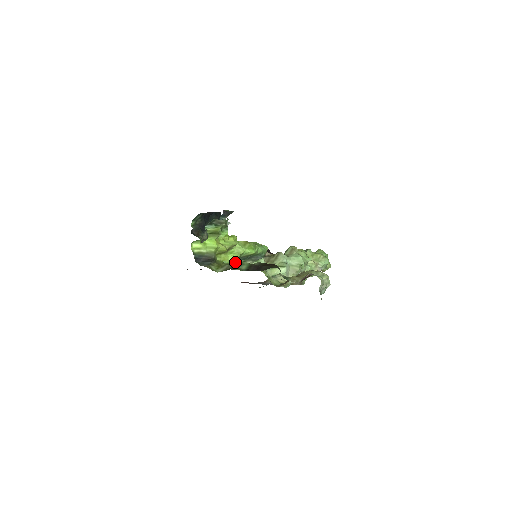
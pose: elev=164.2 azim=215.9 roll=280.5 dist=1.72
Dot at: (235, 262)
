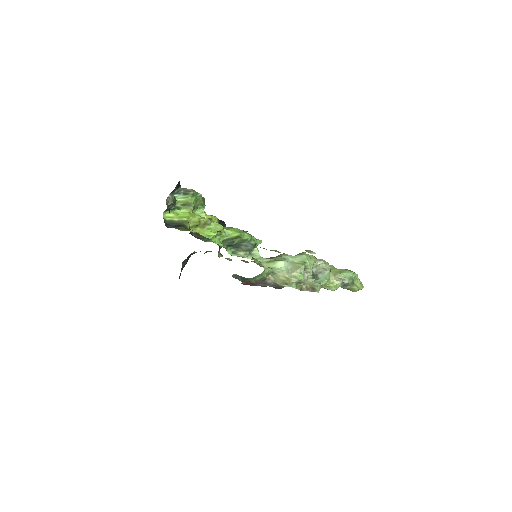
Dot at: occluded
